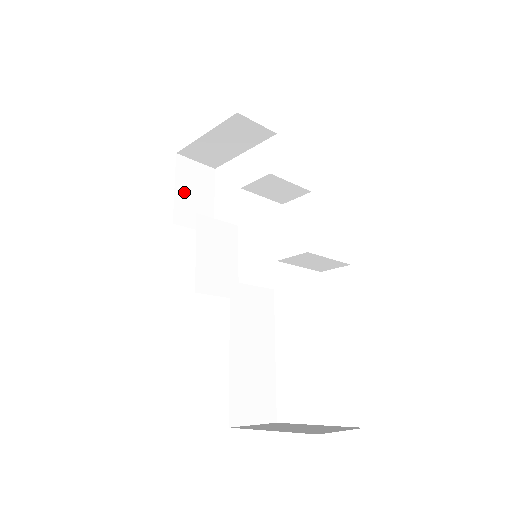
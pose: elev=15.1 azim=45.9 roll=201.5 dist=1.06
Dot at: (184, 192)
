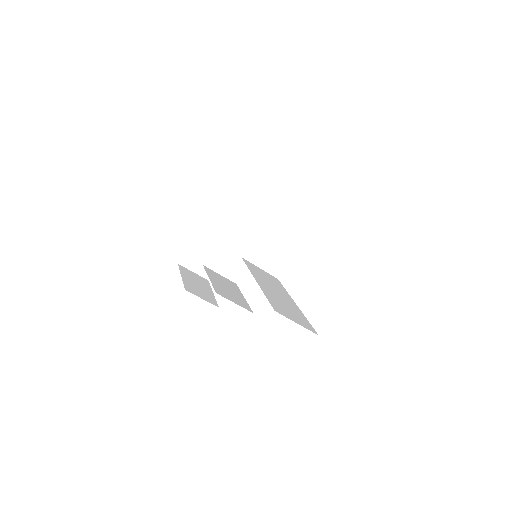
Dot at: (189, 281)
